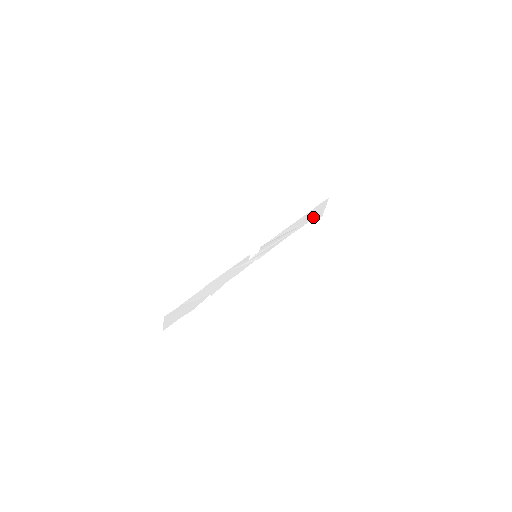
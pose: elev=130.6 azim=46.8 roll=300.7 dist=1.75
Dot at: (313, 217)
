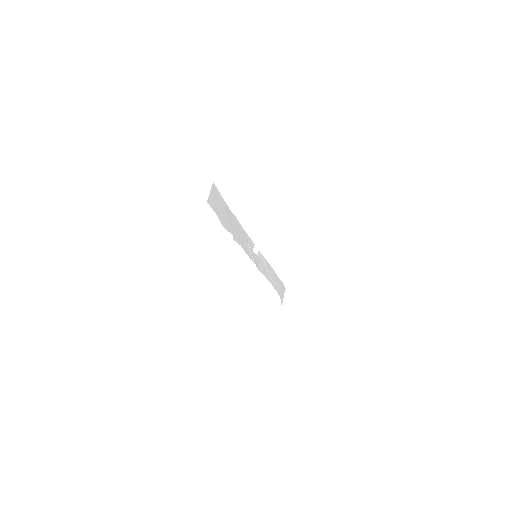
Dot at: (279, 292)
